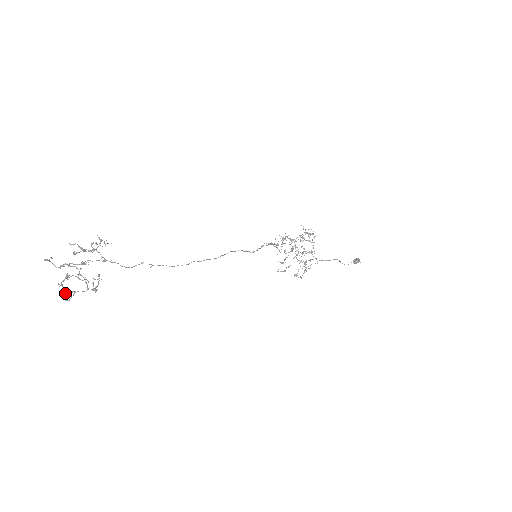
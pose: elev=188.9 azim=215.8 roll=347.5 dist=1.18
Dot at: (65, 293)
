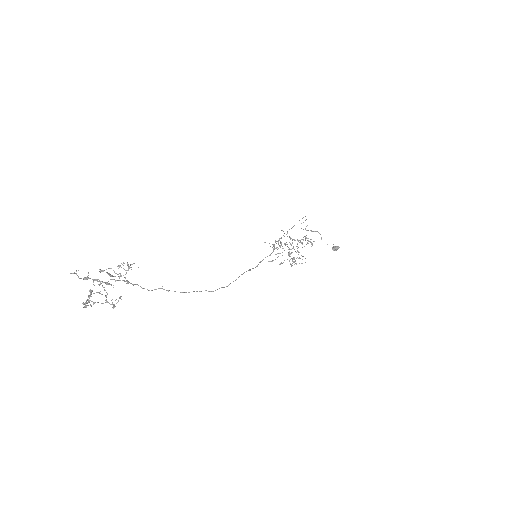
Dot at: occluded
